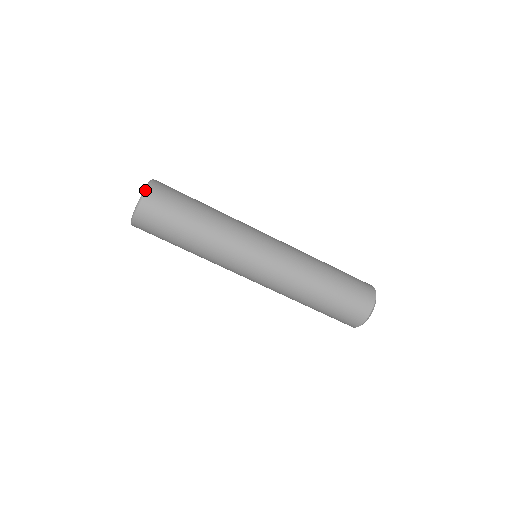
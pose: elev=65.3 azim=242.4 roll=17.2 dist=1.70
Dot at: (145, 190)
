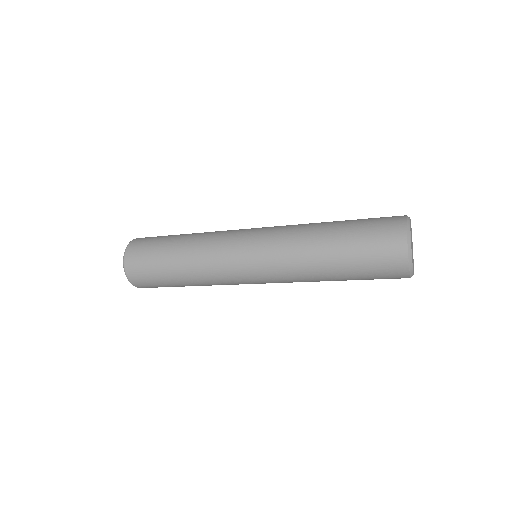
Dot at: occluded
